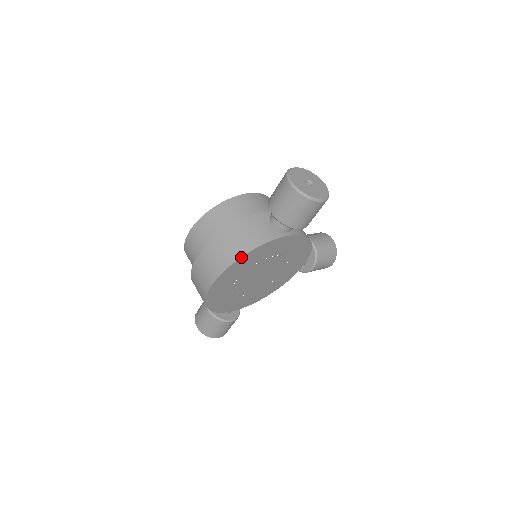
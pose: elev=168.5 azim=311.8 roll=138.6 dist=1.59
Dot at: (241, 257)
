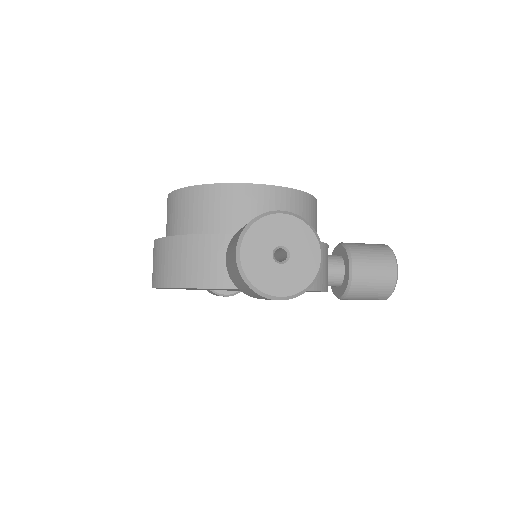
Dot at: (175, 287)
